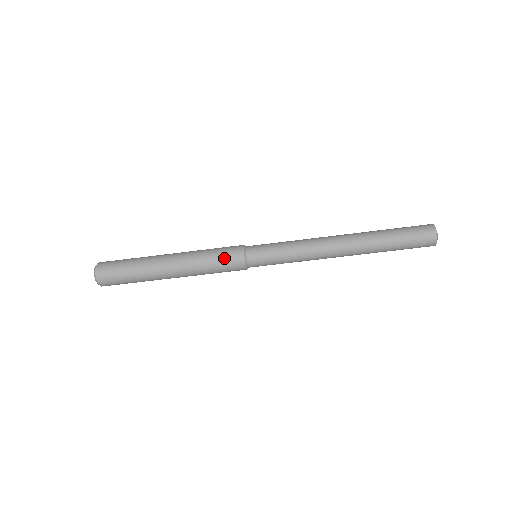
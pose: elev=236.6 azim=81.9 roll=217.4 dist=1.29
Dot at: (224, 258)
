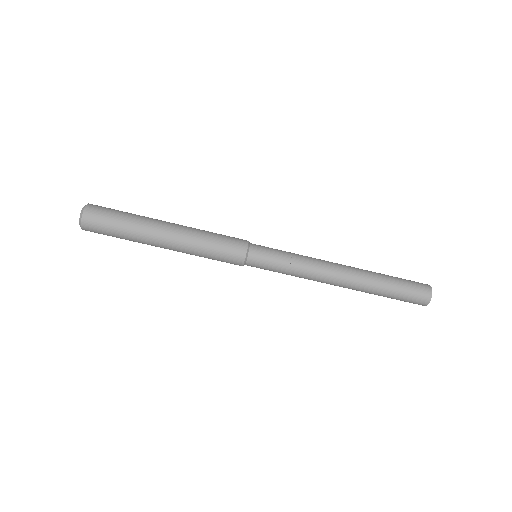
Dot at: (224, 253)
